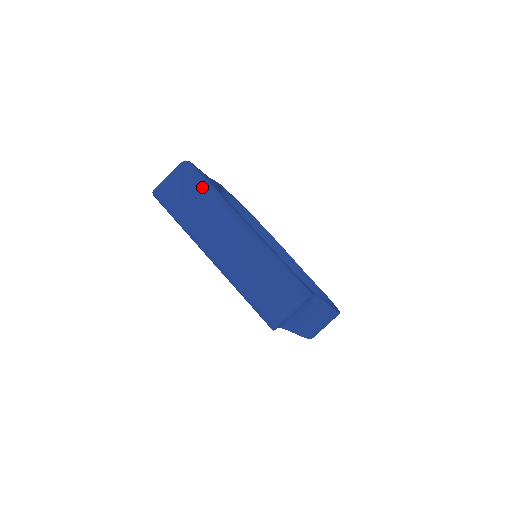
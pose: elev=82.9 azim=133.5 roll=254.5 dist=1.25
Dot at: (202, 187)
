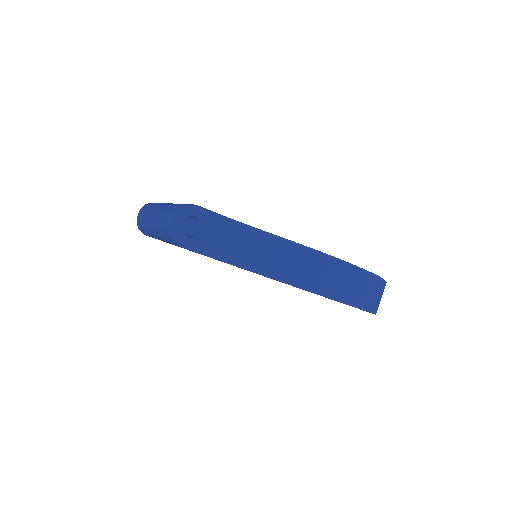
Dot at: (151, 204)
